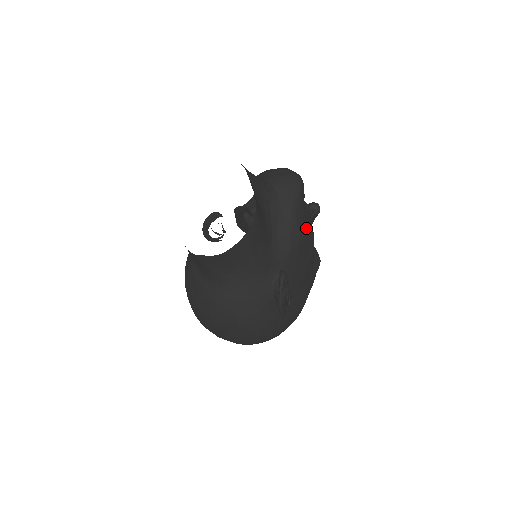
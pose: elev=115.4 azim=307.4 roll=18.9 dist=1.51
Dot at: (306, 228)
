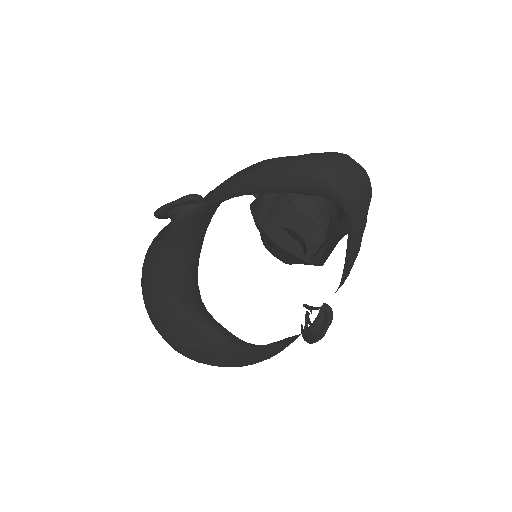
Dot at: occluded
